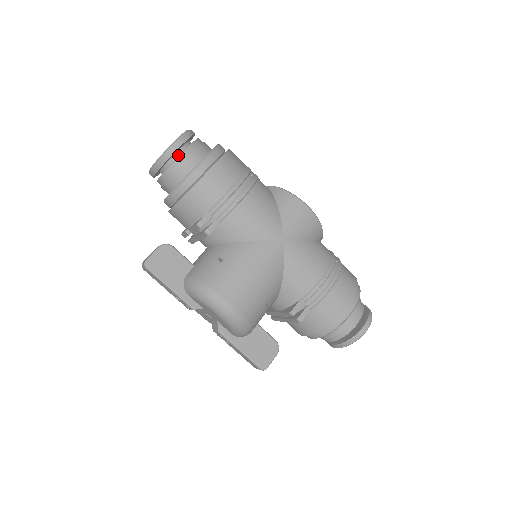
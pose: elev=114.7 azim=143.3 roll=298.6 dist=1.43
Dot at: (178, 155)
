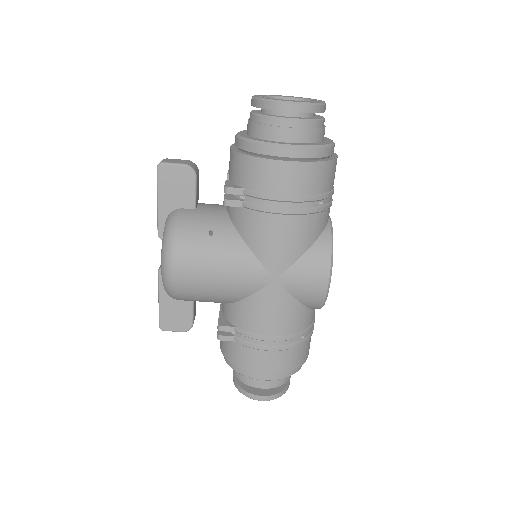
Dot at: (283, 114)
